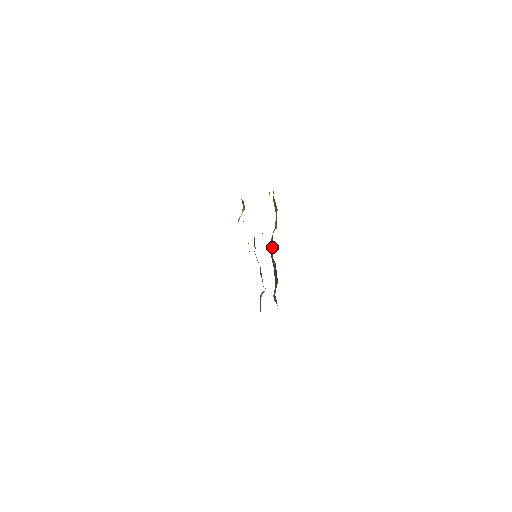
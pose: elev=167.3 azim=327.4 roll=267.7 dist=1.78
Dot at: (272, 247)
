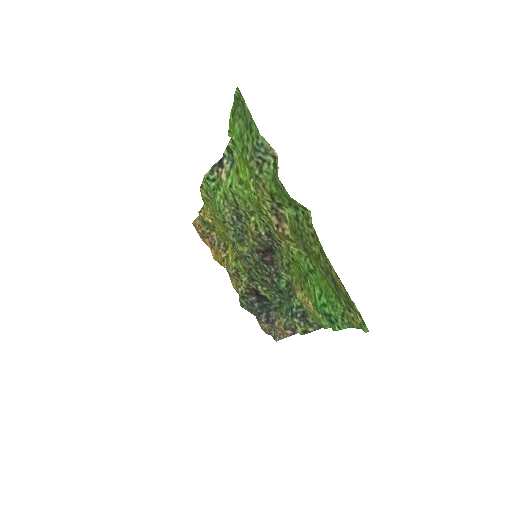
Dot at: (242, 274)
